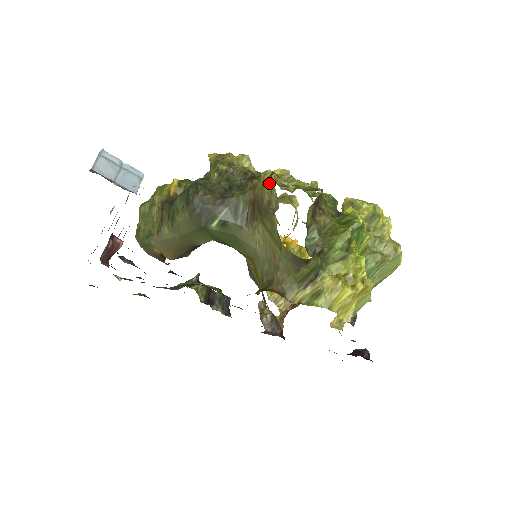
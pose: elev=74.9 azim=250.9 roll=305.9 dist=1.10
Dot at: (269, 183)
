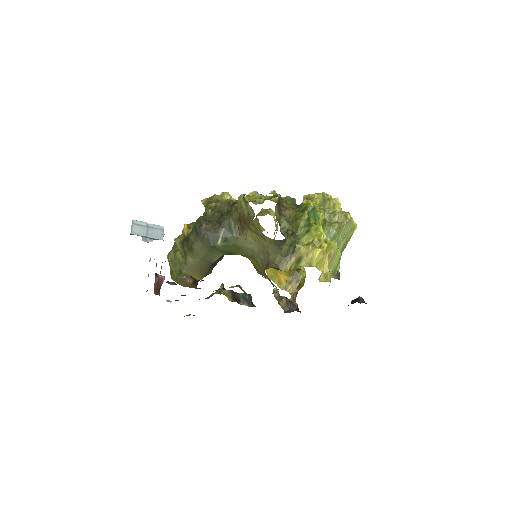
Dot at: (244, 202)
